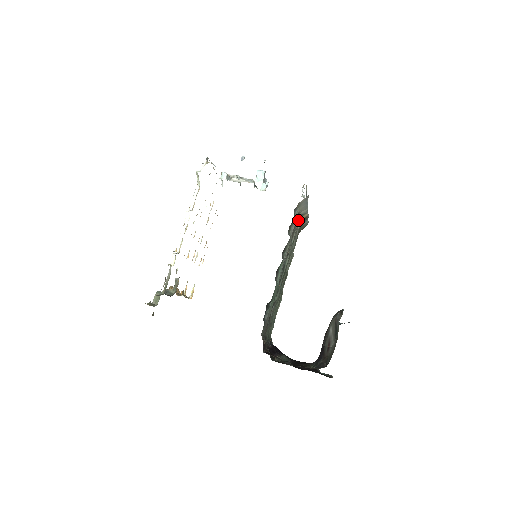
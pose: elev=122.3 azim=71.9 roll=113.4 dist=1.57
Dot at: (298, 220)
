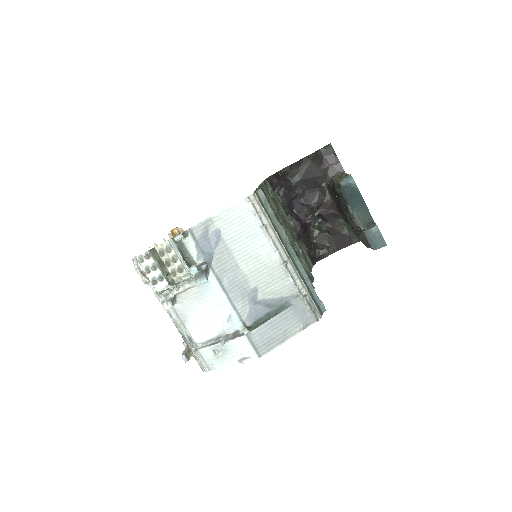
Dot at: occluded
